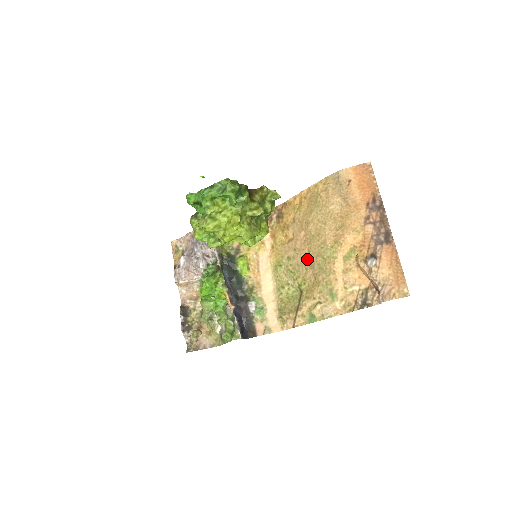
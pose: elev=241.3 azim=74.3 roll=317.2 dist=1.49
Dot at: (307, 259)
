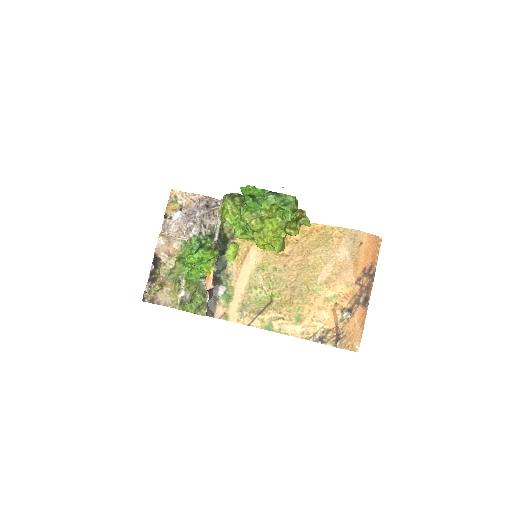
Dot at: (292, 280)
